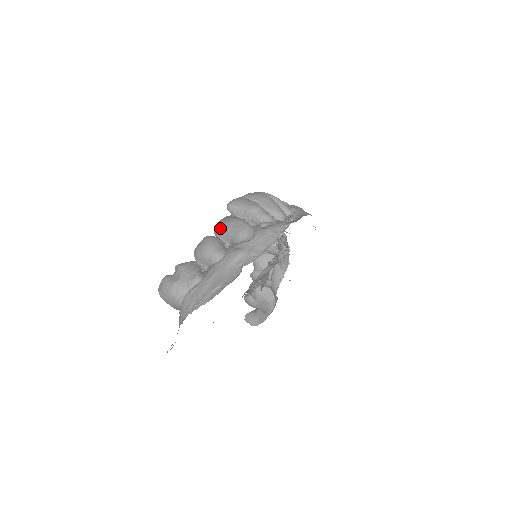
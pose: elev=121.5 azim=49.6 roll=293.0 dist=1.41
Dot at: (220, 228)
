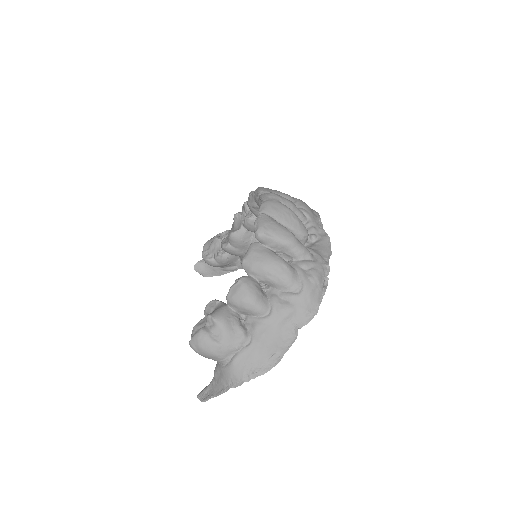
Dot at: (256, 268)
